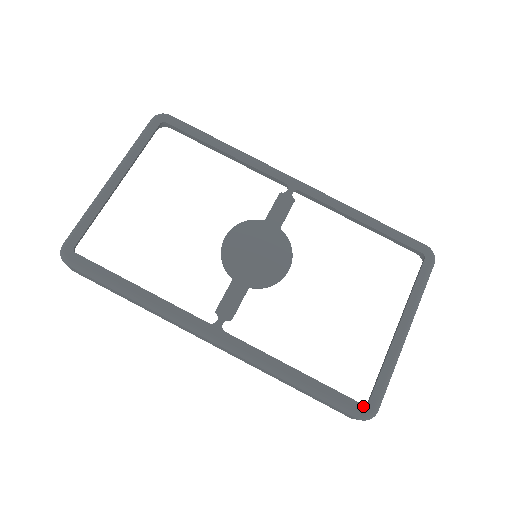
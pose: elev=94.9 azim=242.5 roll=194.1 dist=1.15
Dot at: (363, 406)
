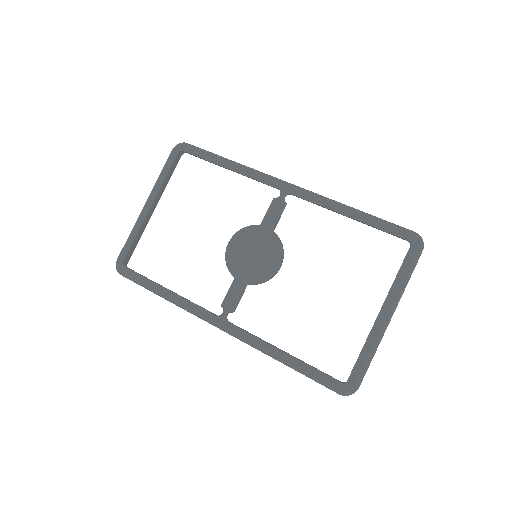
Dot at: (342, 384)
